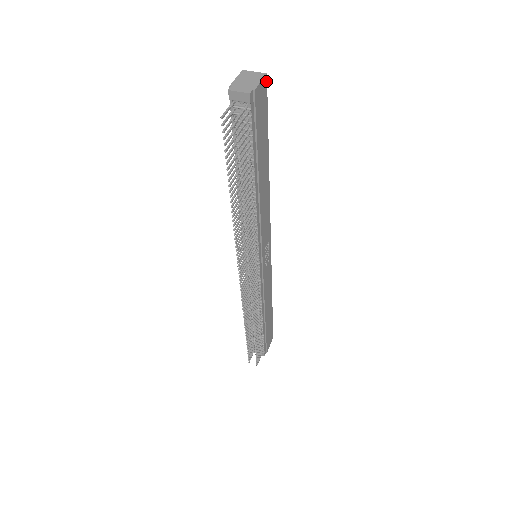
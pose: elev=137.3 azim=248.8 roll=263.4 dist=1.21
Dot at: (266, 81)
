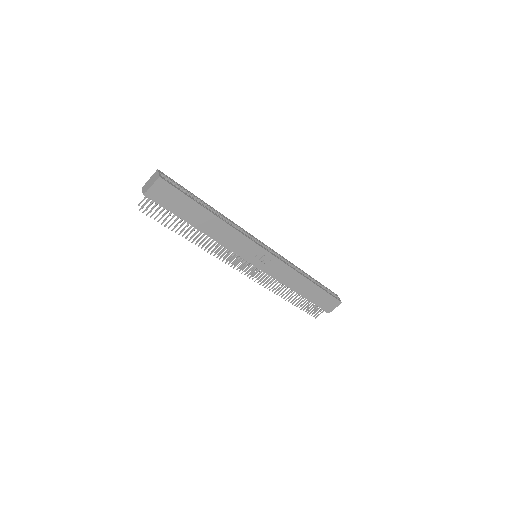
Dot at: (163, 180)
